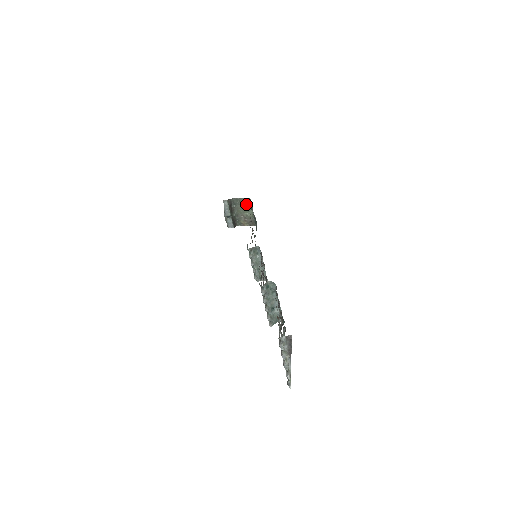
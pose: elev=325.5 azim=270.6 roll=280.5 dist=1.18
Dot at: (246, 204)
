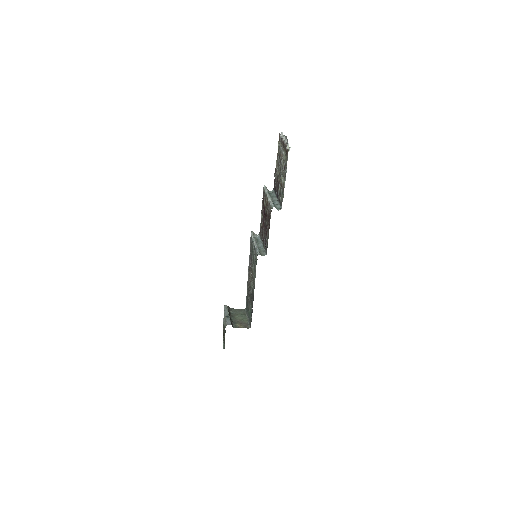
Dot at: (242, 313)
